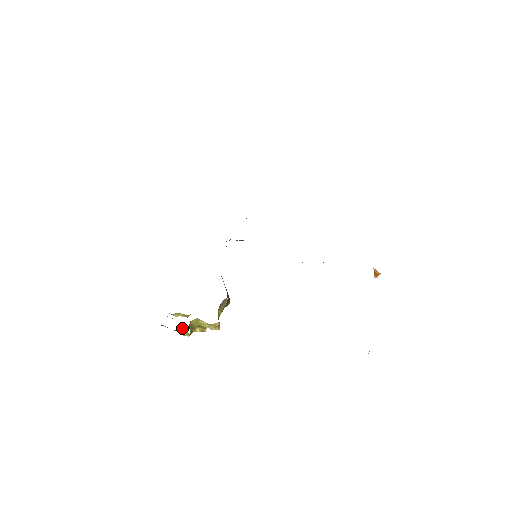
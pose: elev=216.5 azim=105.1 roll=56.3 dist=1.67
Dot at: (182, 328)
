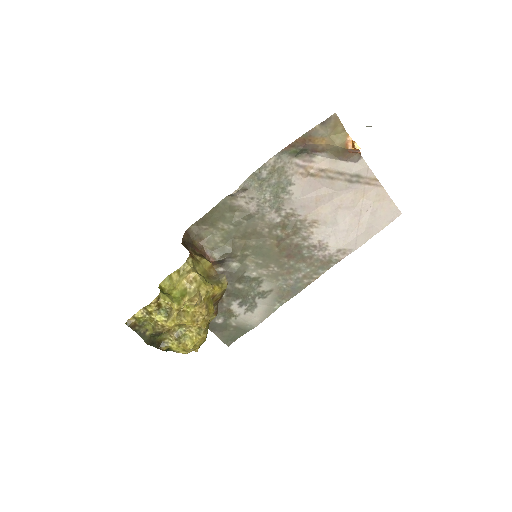
Dot at: (167, 313)
